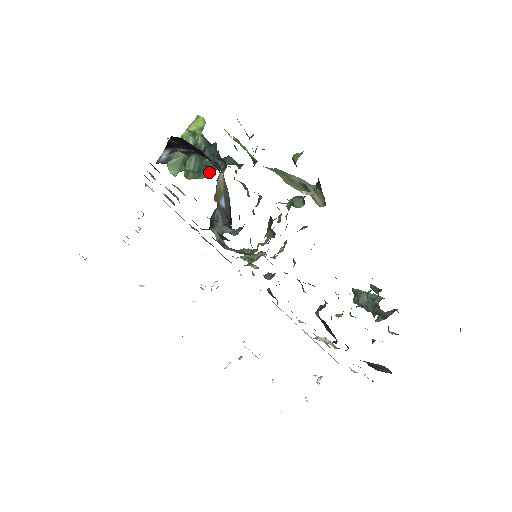
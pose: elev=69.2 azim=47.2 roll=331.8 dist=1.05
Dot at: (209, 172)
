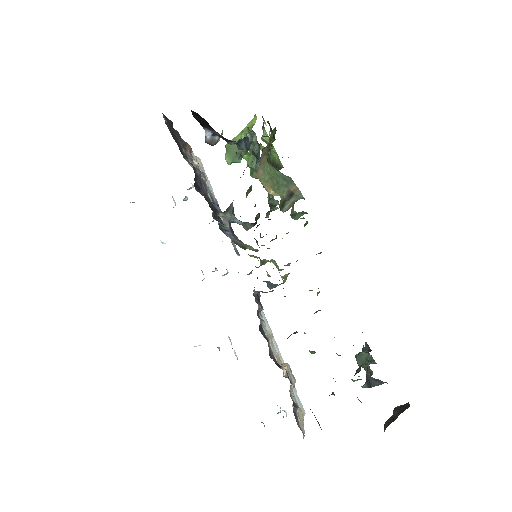
Dot at: occluded
